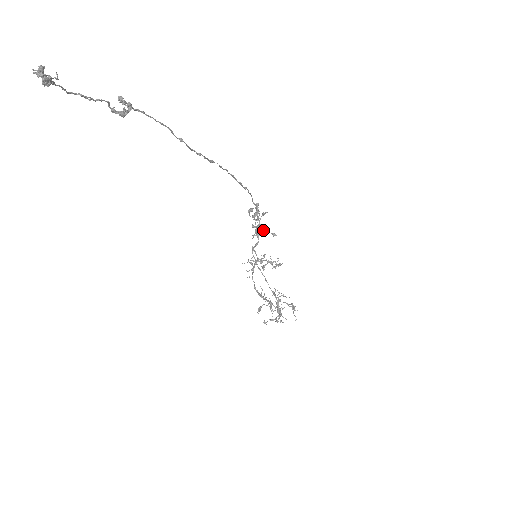
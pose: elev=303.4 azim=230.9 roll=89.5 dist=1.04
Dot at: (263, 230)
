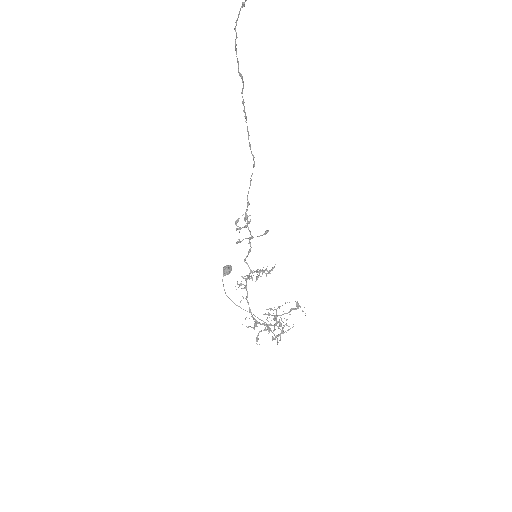
Dot at: (231, 270)
